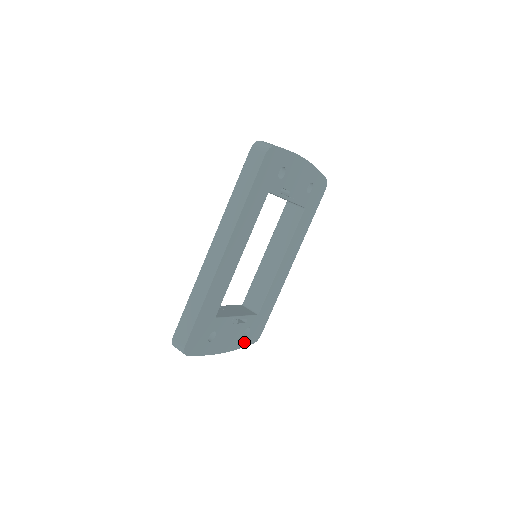
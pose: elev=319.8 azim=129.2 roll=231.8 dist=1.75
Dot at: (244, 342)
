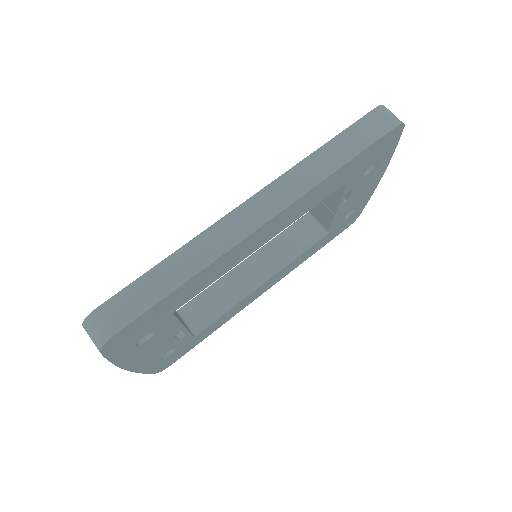
Dot at: (153, 366)
